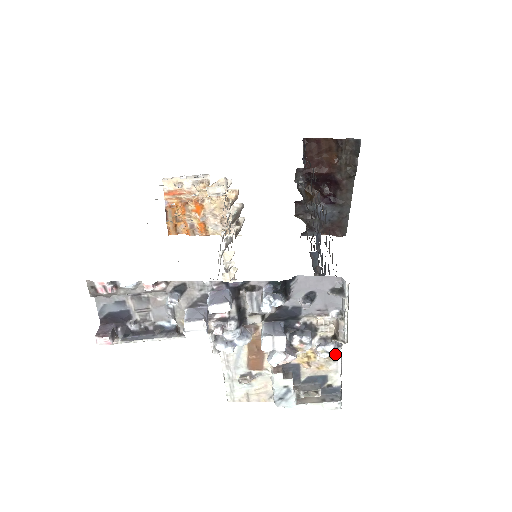
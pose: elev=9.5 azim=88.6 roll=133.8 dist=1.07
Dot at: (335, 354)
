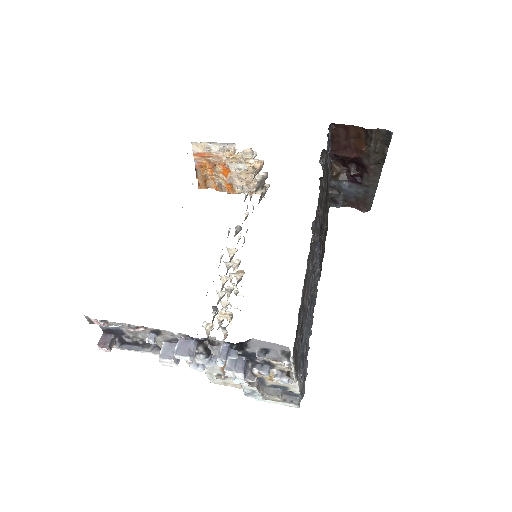
Dot at: (289, 384)
